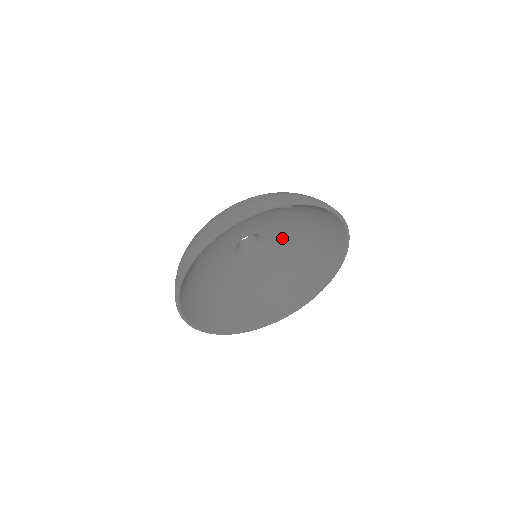
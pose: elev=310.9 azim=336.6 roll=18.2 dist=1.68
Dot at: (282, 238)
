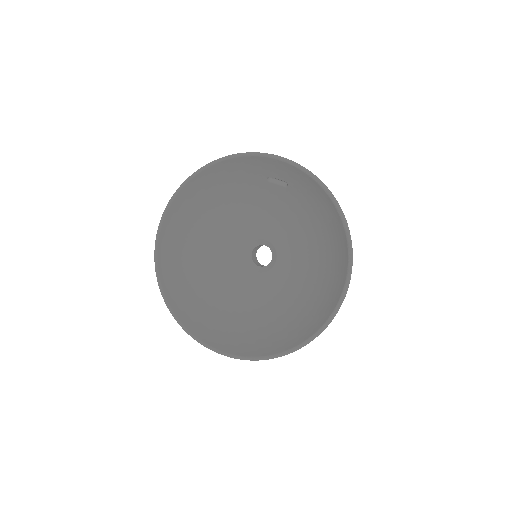
Dot at: (295, 255)
